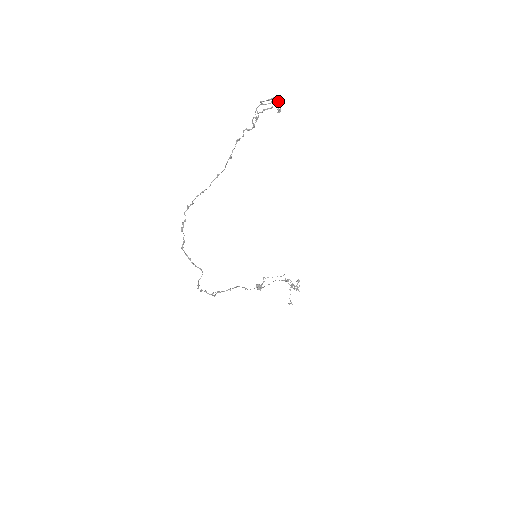
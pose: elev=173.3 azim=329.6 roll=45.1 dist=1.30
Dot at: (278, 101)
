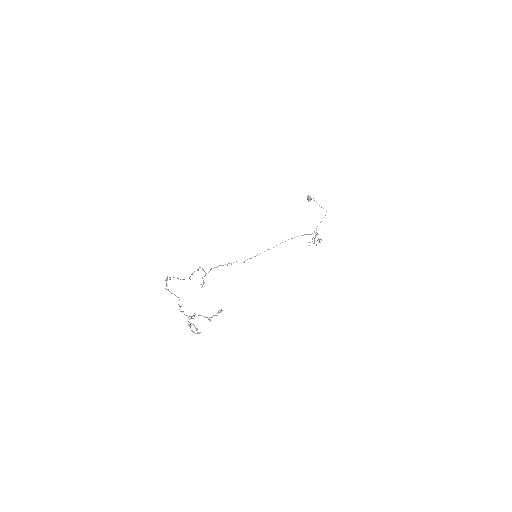
Dot at: (210, 321)
